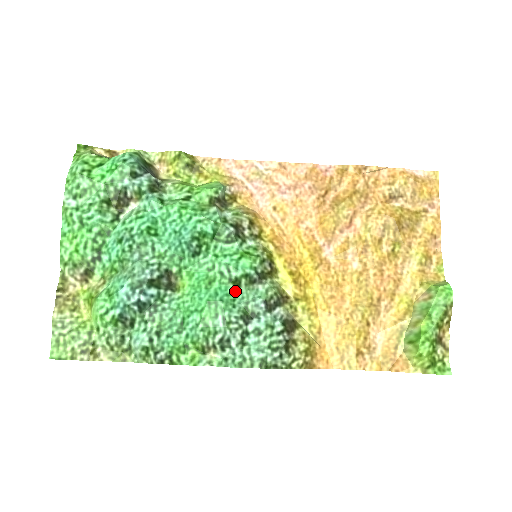
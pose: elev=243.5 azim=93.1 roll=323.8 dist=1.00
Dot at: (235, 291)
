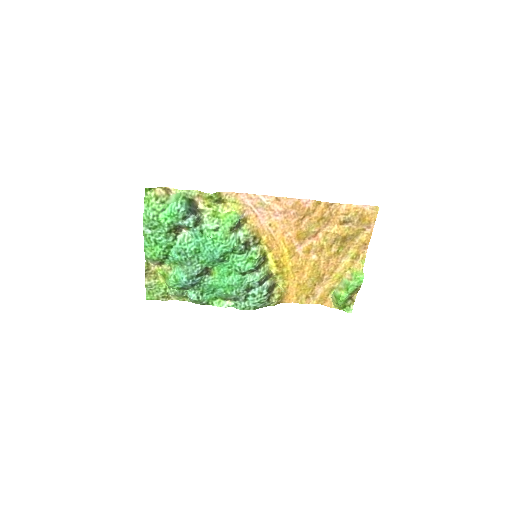
Dot at: (243, 277)
